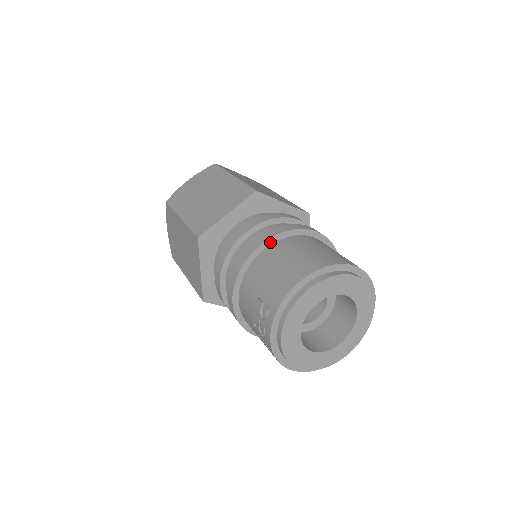
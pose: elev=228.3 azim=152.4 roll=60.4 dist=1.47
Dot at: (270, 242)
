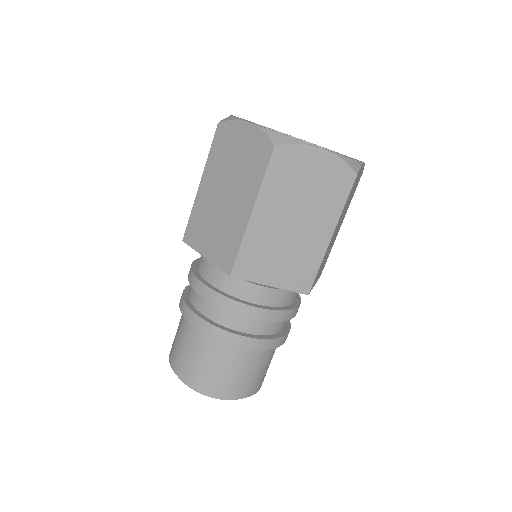
Dot at: (197, 326)
